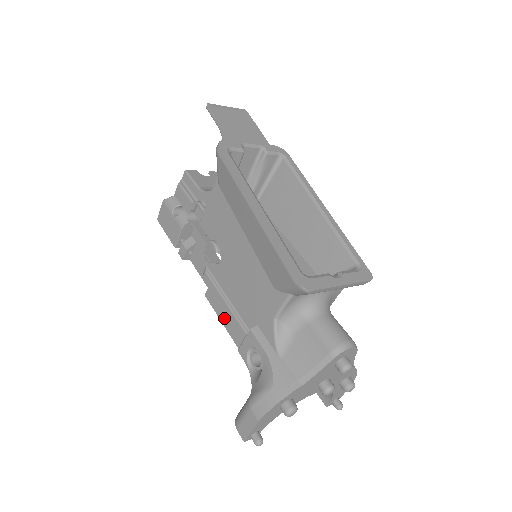
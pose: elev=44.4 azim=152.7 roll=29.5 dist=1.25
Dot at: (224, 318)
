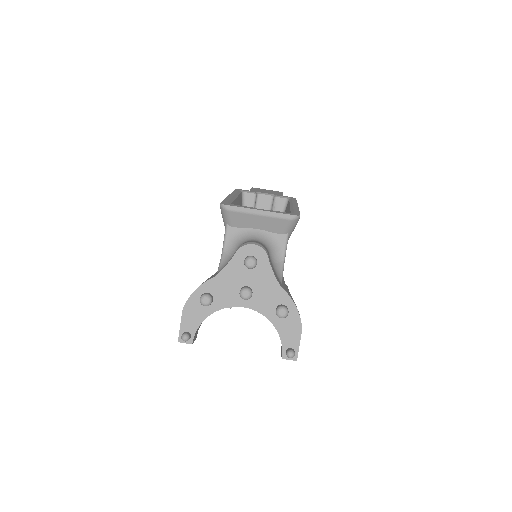
Dot at: occluded
